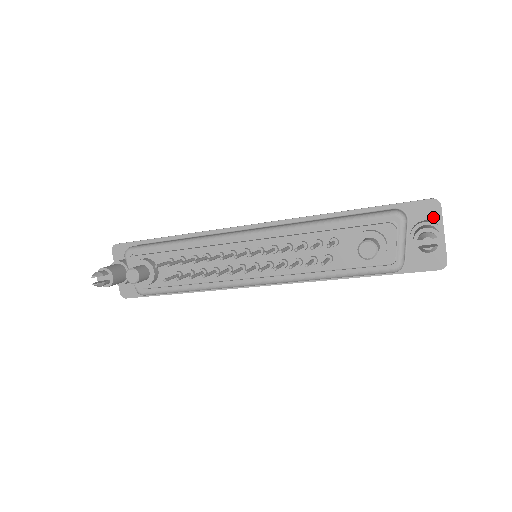
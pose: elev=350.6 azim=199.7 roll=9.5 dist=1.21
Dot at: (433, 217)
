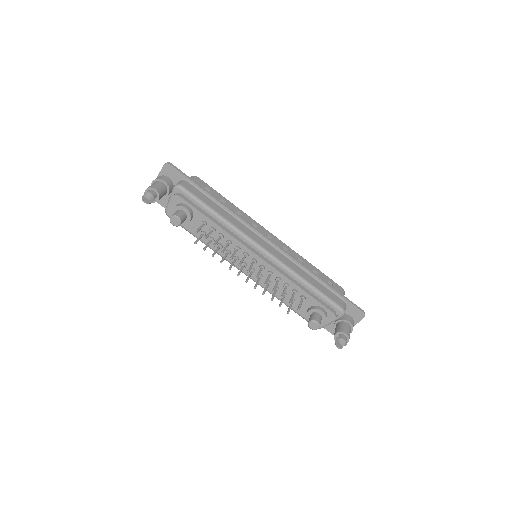
Dot at: (356, 318)
